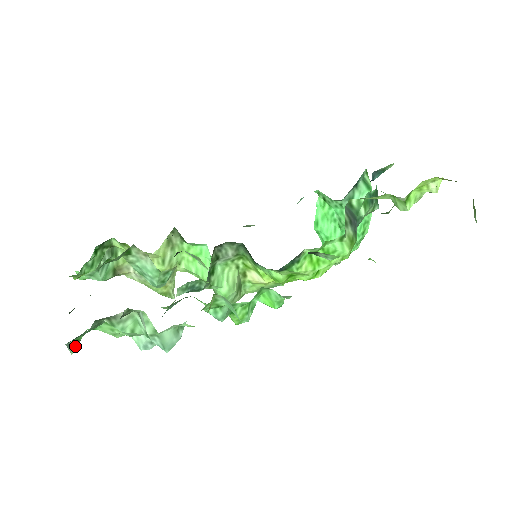
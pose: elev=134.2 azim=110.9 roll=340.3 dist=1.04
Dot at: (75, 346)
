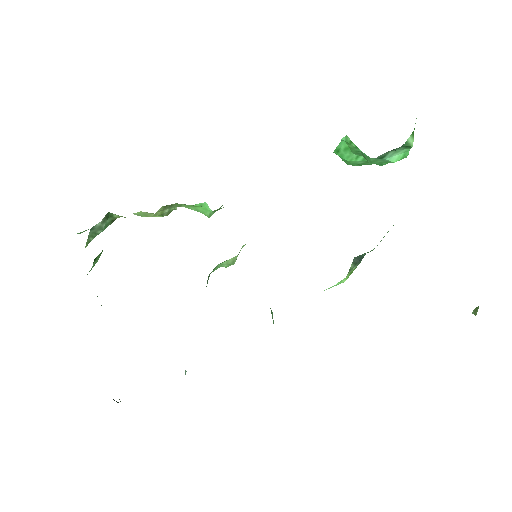
Dot at: occluded
